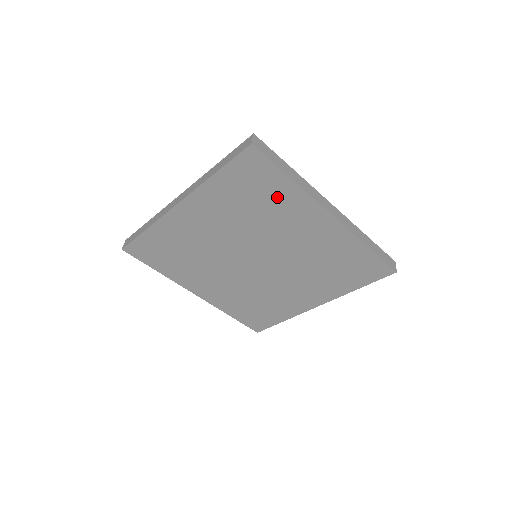
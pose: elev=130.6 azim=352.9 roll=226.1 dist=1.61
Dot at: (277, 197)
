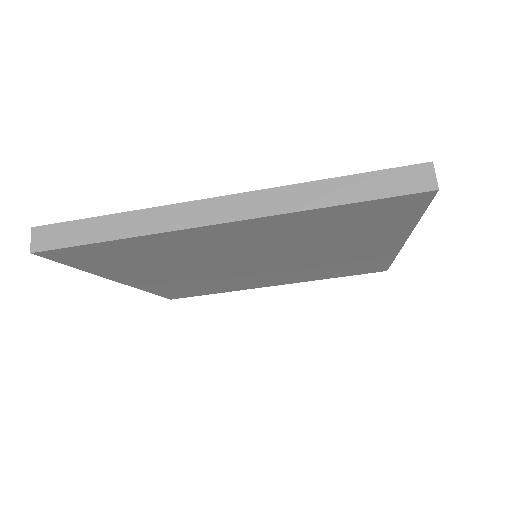
Dot at: (375, 229)
